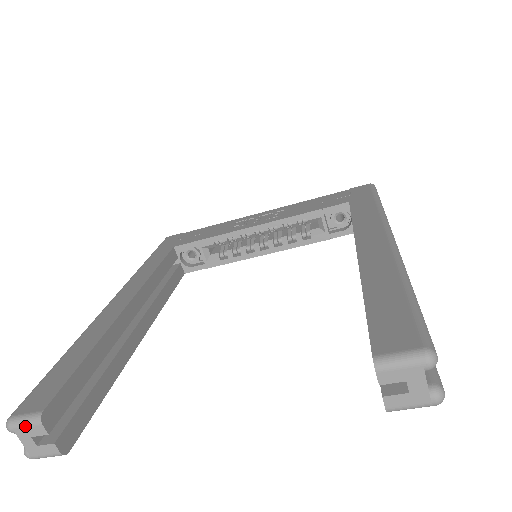
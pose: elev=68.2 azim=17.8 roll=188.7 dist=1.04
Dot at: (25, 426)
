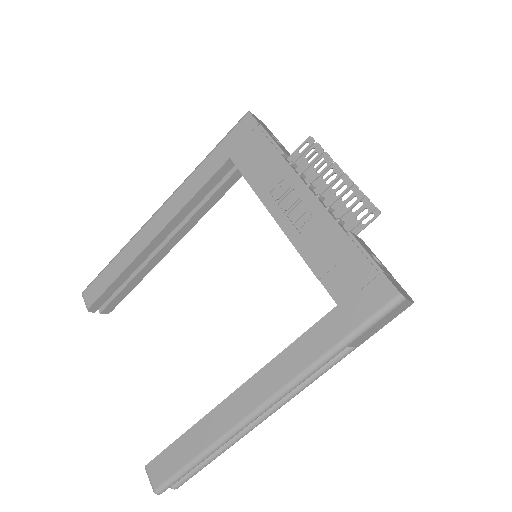
Dot at: (86, 304)
